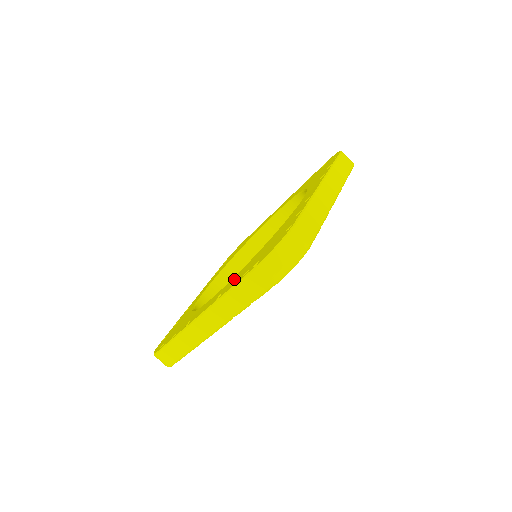
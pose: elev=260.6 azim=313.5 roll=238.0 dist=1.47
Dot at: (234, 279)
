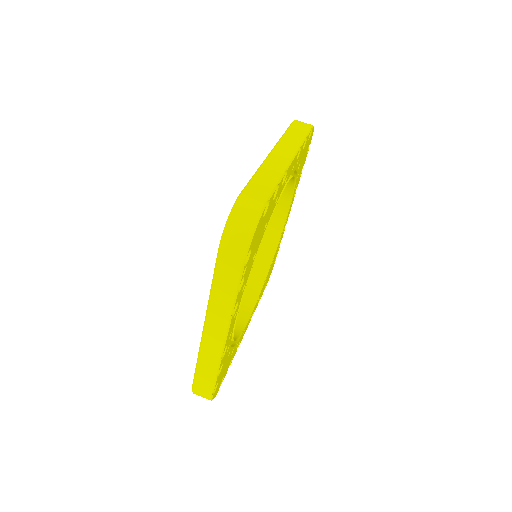
Dot at: occluded
